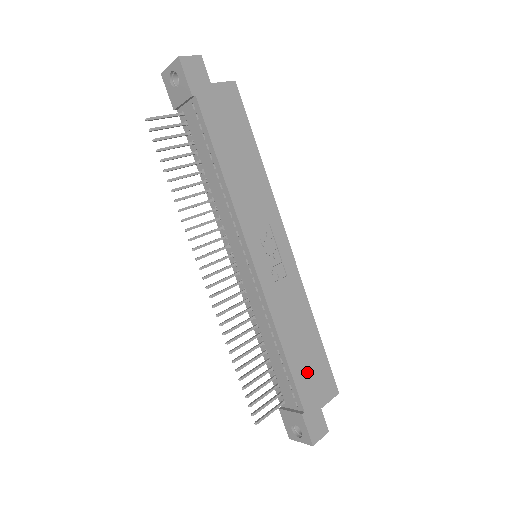
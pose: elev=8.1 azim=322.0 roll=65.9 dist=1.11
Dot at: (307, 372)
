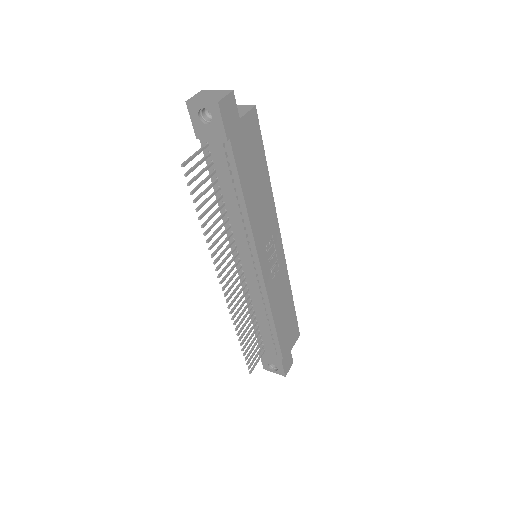
Dot at: (286, 332)
